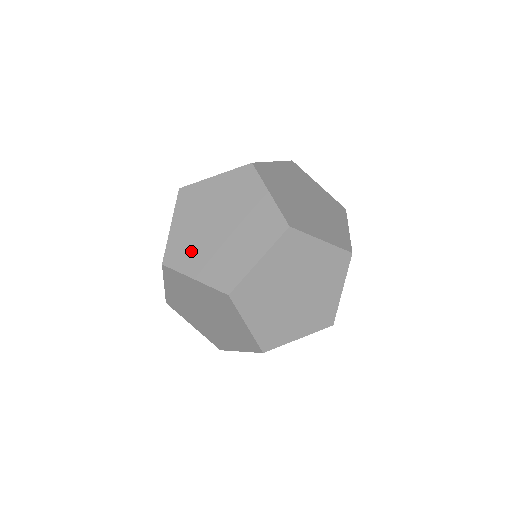
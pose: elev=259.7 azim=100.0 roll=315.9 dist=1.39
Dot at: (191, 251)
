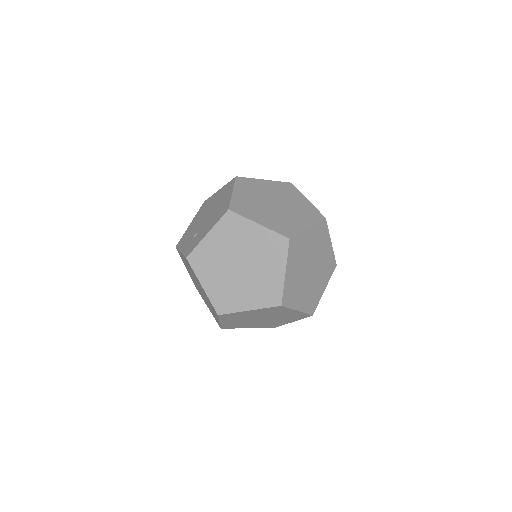
Dot at: (232, 294)
